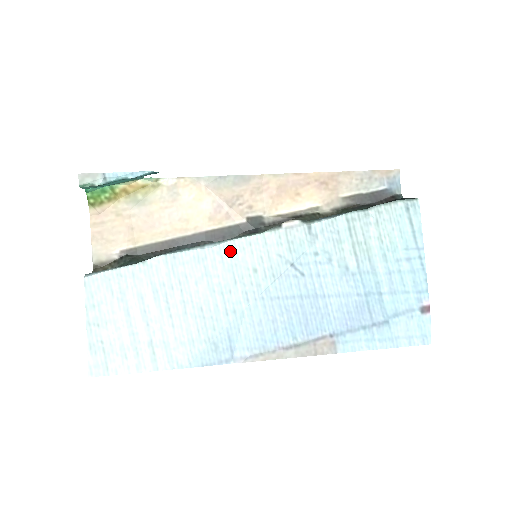
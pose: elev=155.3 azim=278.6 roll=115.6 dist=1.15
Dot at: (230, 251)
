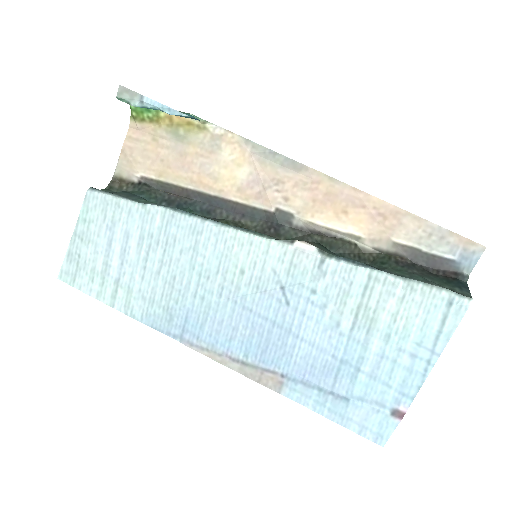
Dot at: (228, 239)
